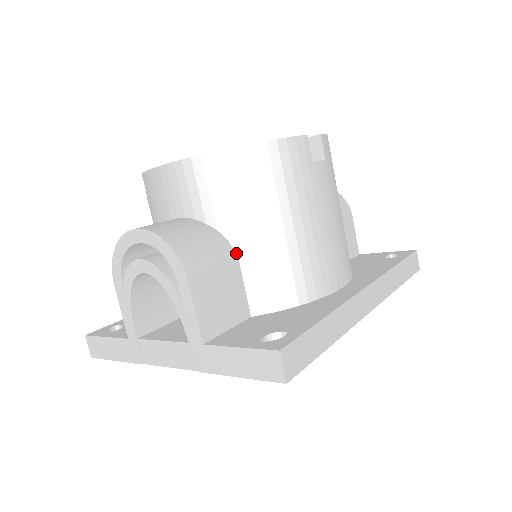
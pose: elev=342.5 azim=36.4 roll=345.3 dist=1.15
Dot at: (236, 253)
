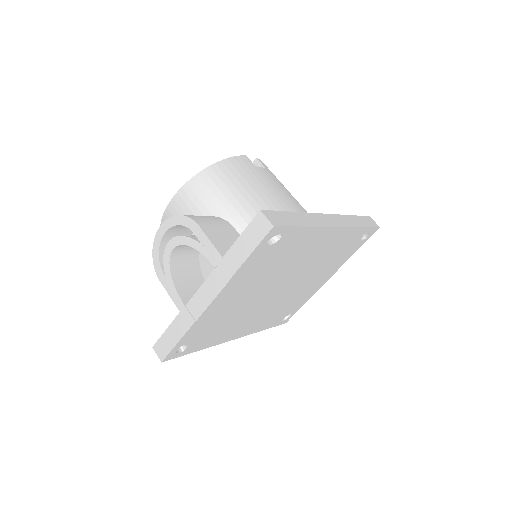
Dot at: (229, 222)
